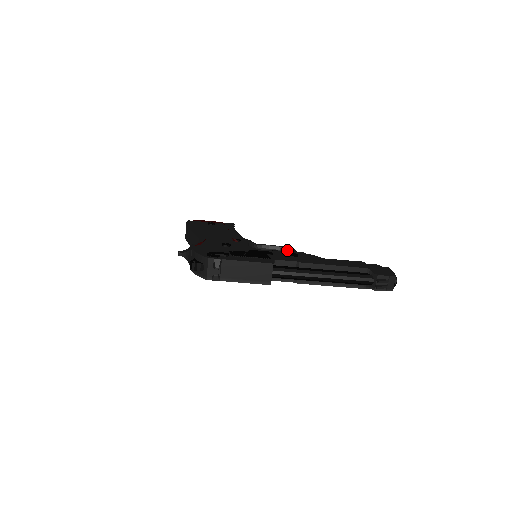
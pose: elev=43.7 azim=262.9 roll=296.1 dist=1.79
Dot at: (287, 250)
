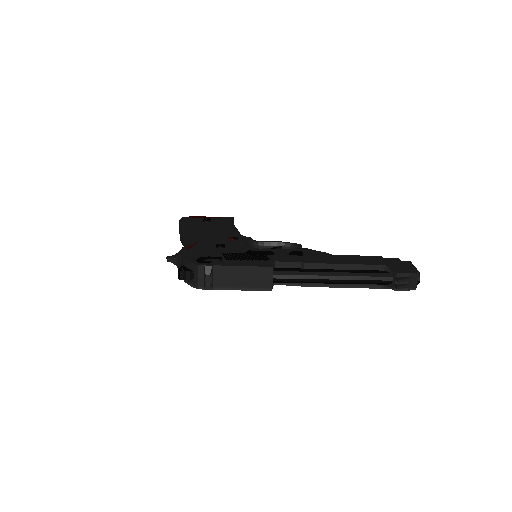
Dot at: (292, 246)
